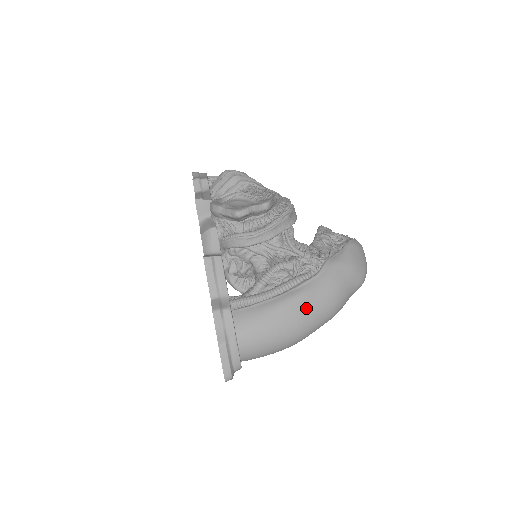
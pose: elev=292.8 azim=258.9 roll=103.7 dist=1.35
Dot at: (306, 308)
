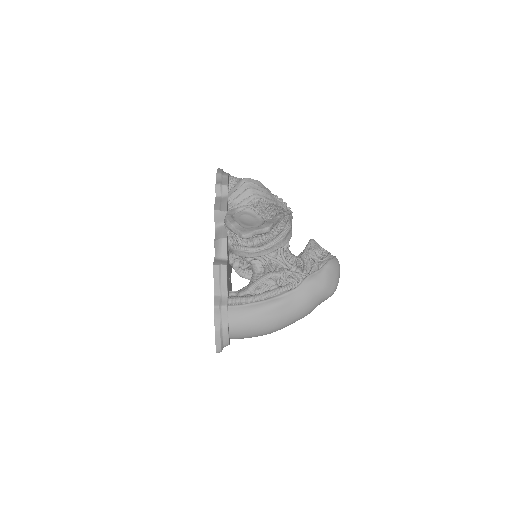
Dot at: (283, 313)
